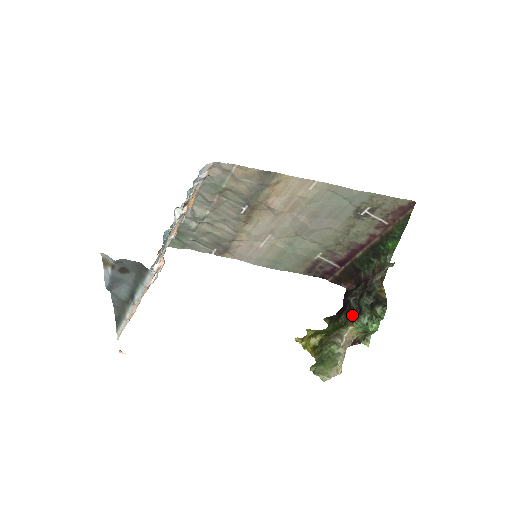
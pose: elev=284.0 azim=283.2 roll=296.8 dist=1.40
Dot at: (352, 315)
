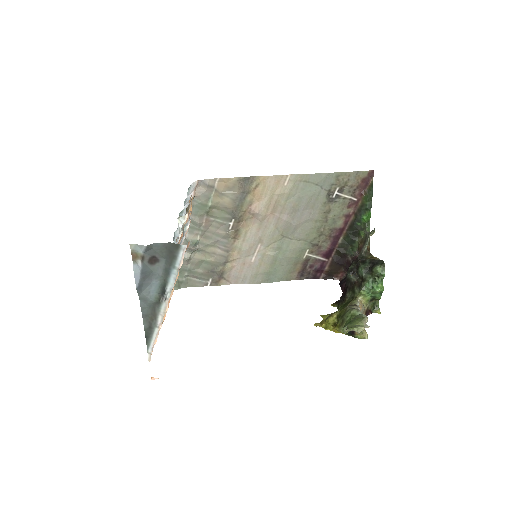
Dot at: (356, 286)
